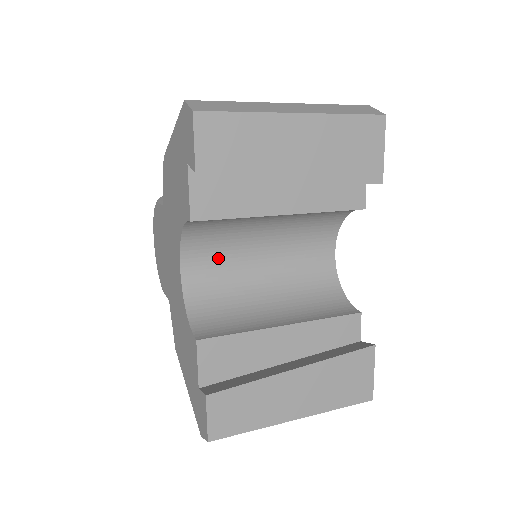
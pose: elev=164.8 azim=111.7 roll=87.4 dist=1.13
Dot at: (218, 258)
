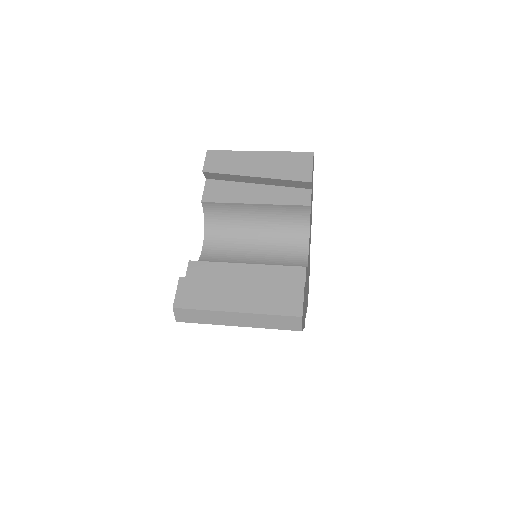
Dot at: (226, 245)
